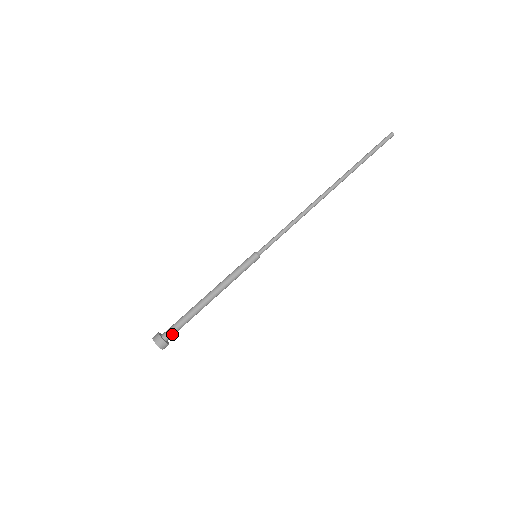
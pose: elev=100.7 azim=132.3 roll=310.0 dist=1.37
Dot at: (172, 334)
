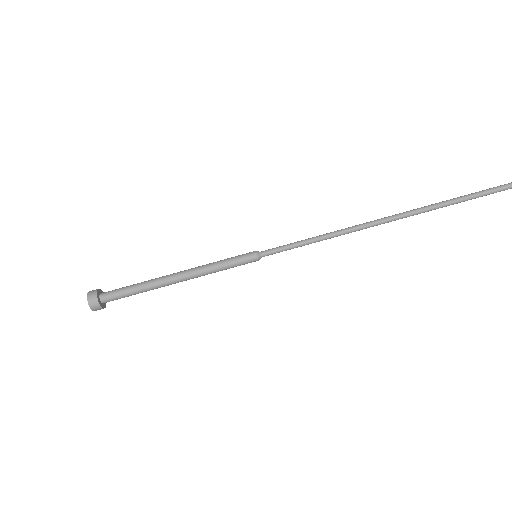
Dot at: (112, 299)
